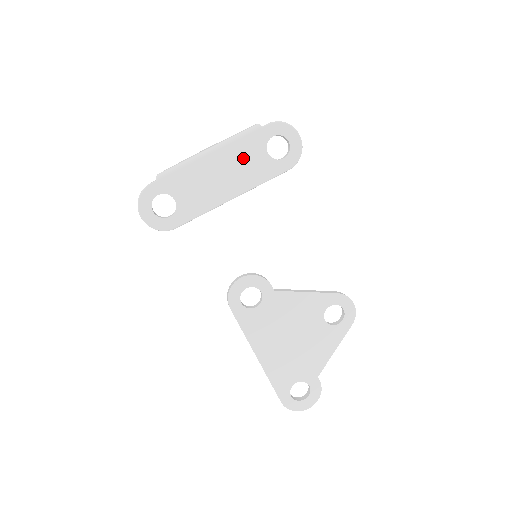
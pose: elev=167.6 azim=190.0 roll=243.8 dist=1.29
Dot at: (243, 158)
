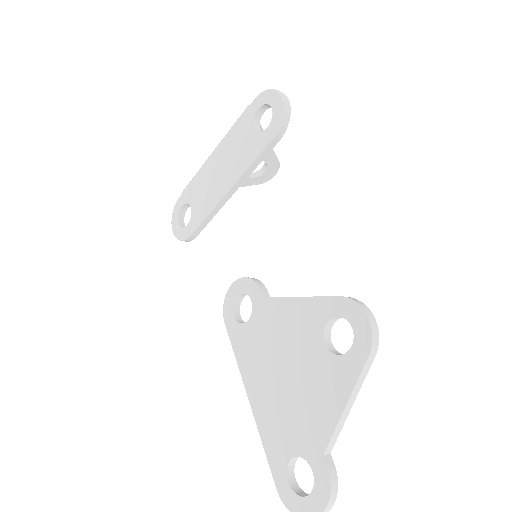
Dot at: (235, 145)
